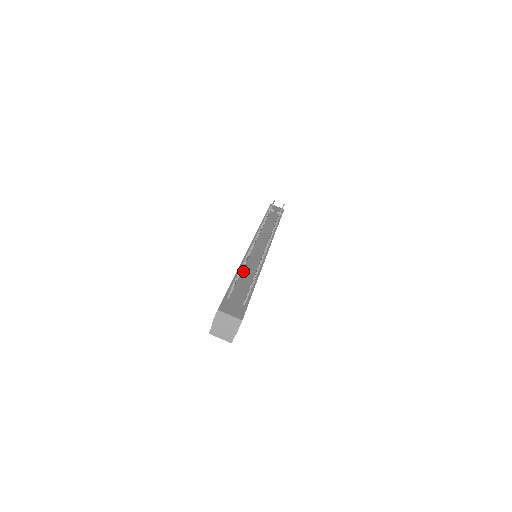
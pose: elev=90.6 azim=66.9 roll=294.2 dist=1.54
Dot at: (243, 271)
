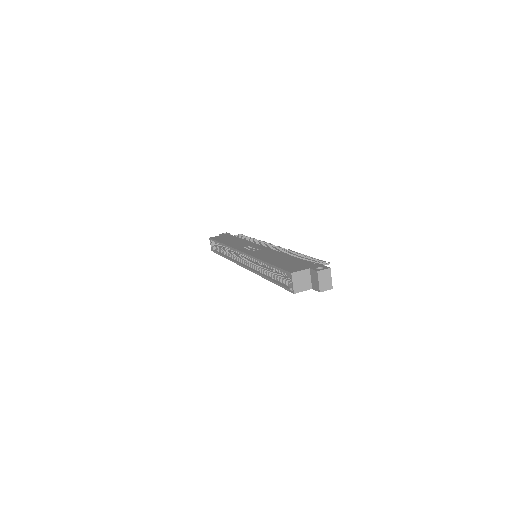
Dot at: occluded
